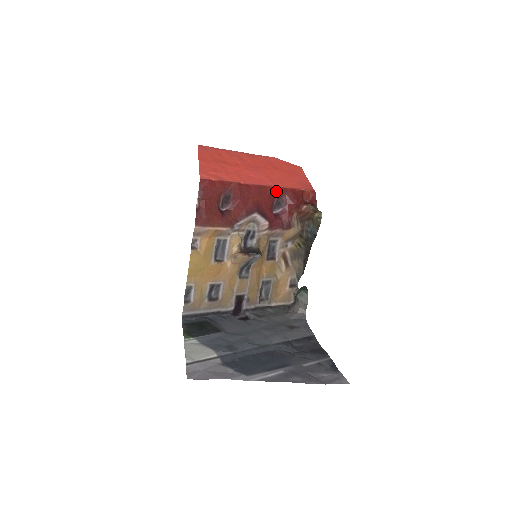
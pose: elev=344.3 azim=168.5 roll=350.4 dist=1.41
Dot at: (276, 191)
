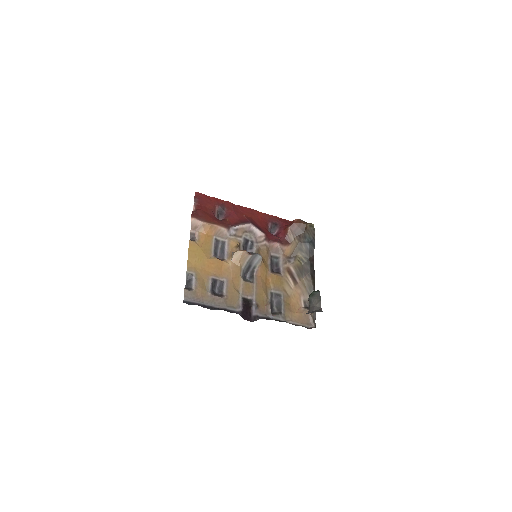
Dot at: (269, 217)
